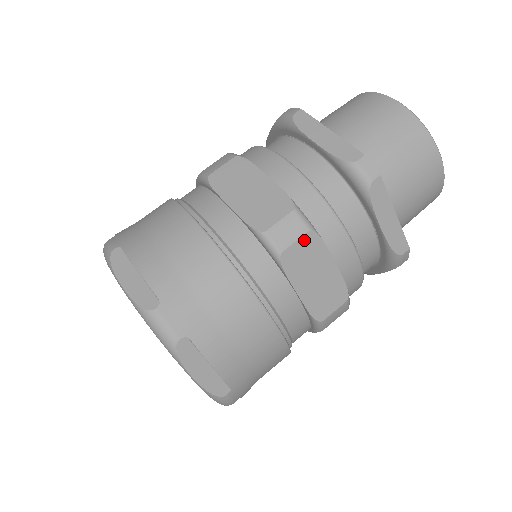
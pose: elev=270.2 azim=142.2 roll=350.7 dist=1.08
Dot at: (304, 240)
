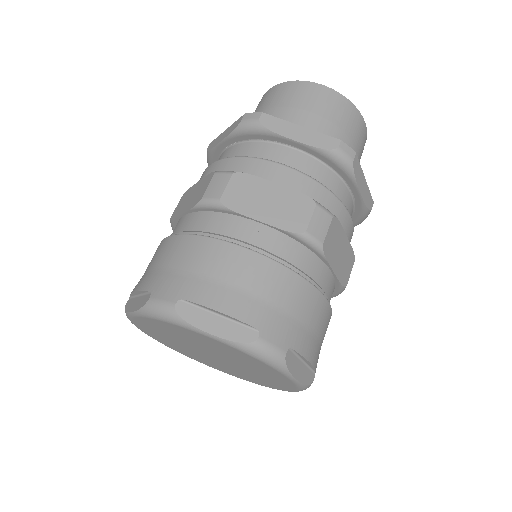
Dot at: (331, 227)
